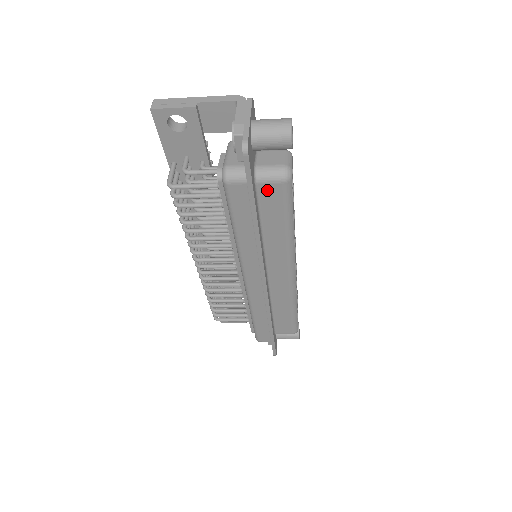
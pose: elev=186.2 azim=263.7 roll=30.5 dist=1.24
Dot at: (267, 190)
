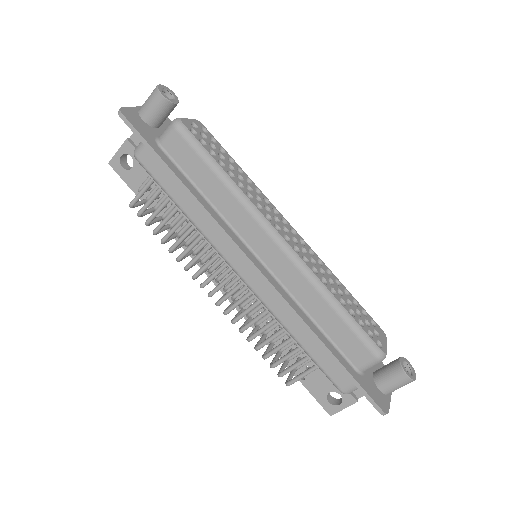
Dot at: (172, 146)
